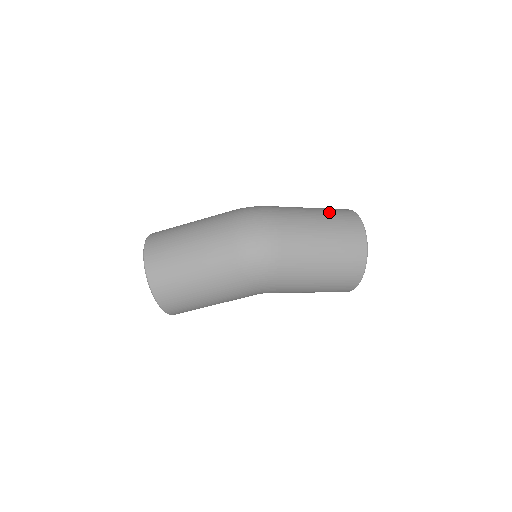
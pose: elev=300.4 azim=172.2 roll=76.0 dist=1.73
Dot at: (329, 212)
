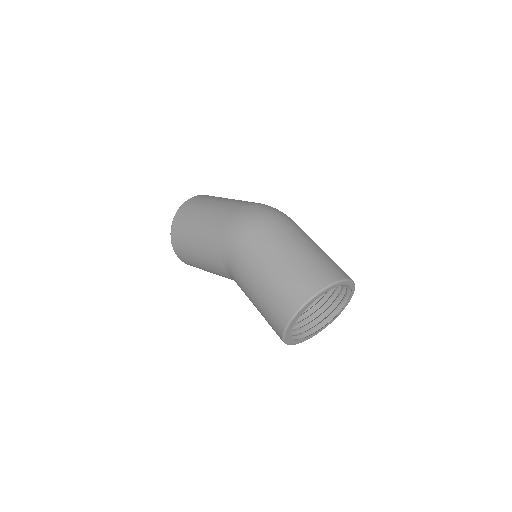
Dot at: occluded
